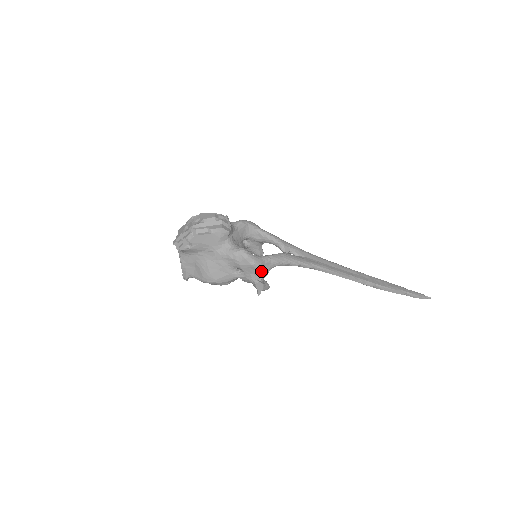
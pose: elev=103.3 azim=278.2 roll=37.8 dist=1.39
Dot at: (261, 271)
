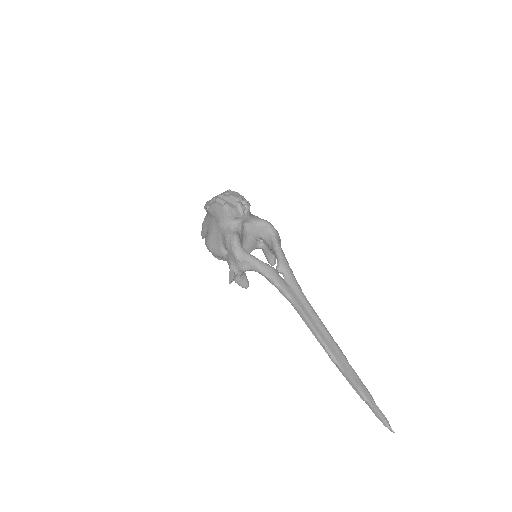
Dot at: (238, 263)
